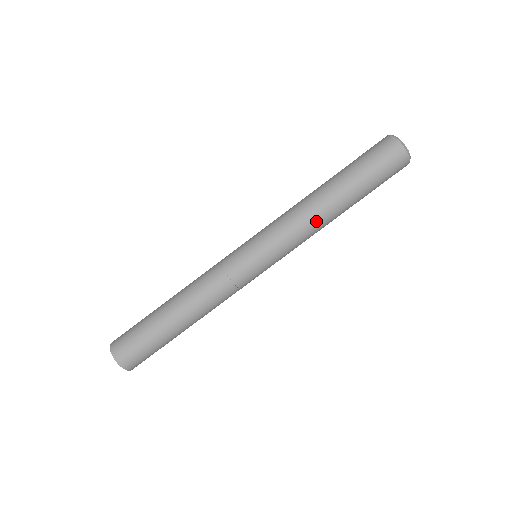
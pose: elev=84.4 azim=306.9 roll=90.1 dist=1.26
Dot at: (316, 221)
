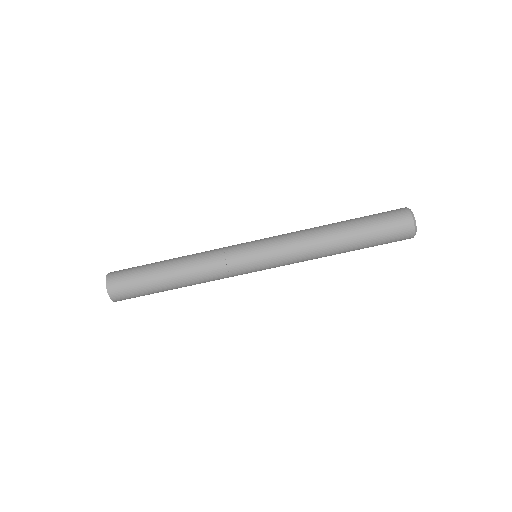
Dot at: (315, 242)
